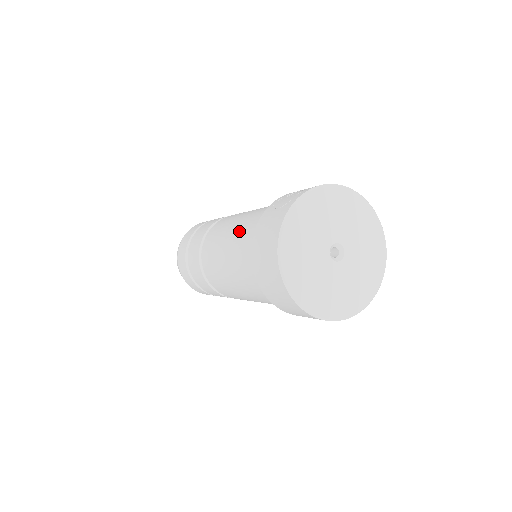
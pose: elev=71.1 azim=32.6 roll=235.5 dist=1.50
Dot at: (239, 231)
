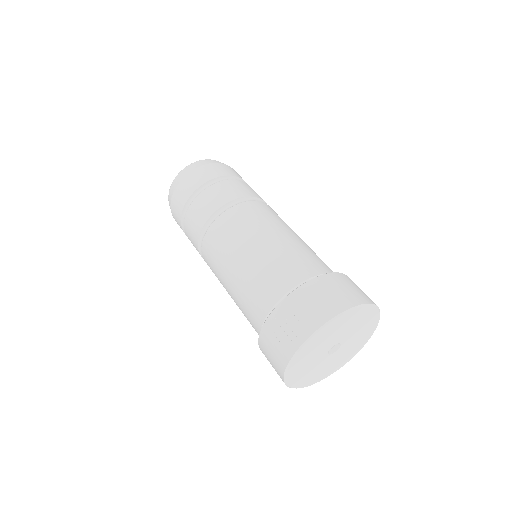
Dot at: (241, 294)
